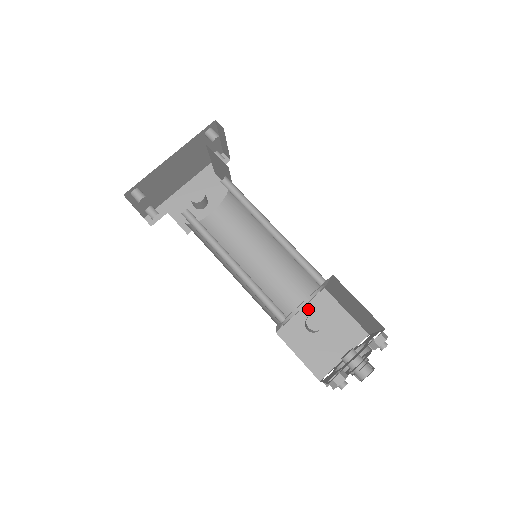
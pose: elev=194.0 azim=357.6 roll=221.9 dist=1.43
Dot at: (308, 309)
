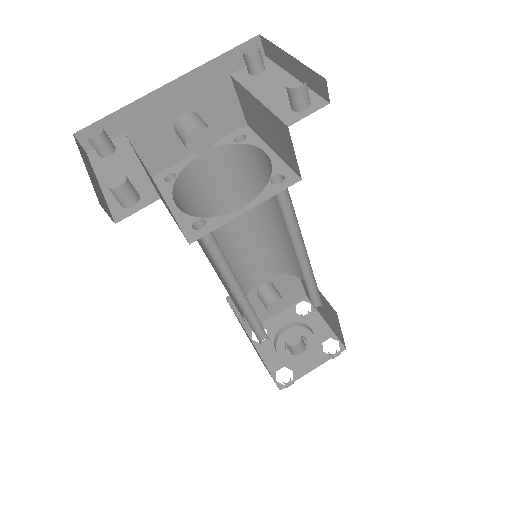
Dot at: occluded
